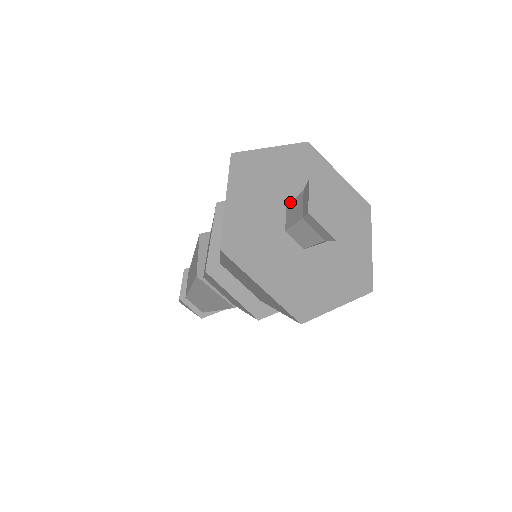
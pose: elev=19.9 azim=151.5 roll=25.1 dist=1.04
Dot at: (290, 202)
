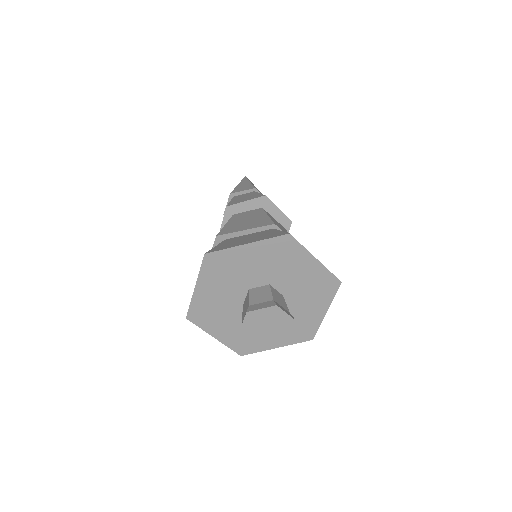
Dot at: (253, 285)
